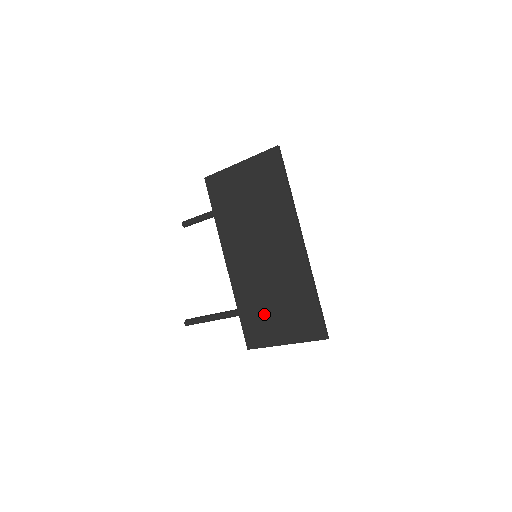
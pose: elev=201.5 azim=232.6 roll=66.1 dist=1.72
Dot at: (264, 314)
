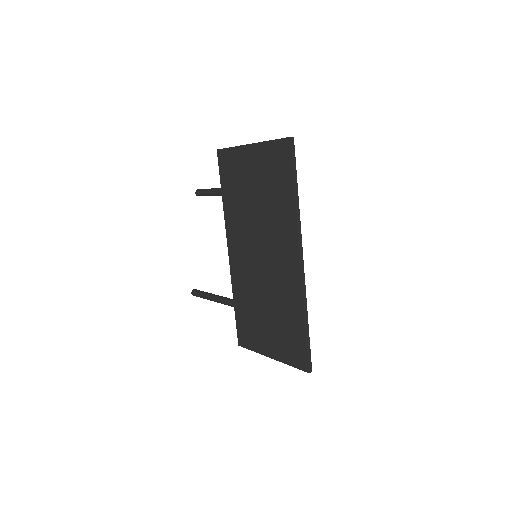
Dot at: (256, 319)
